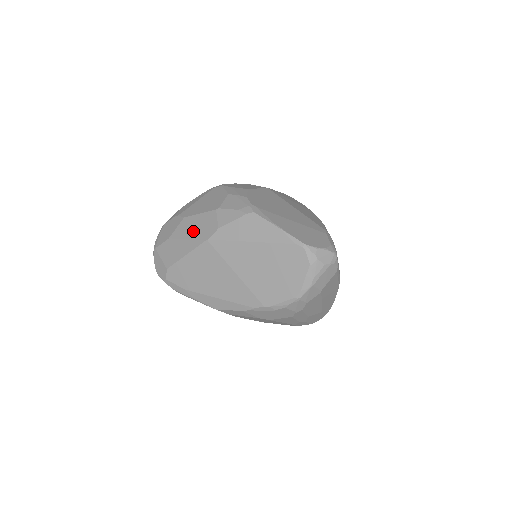
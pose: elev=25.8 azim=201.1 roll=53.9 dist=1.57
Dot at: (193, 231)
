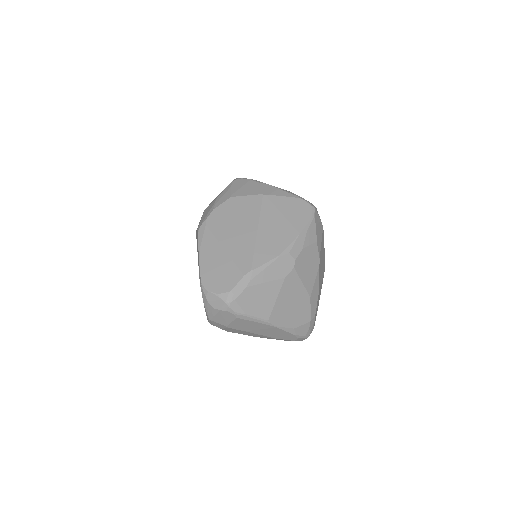
Dot at: occluded
